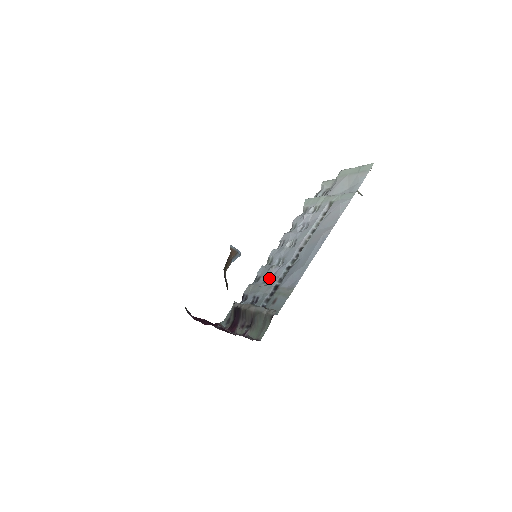
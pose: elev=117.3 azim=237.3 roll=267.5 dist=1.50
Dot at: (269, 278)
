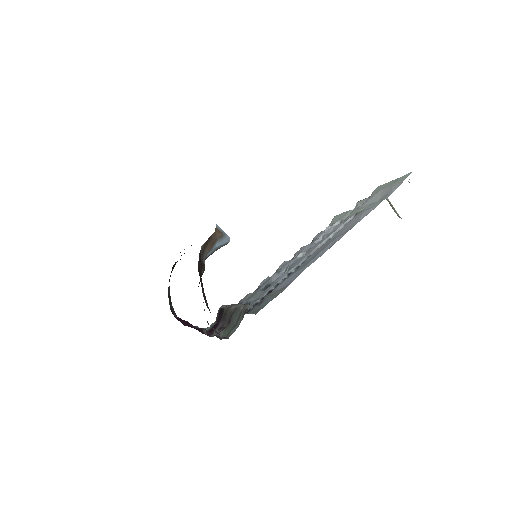
Dot at: (268, 285)
